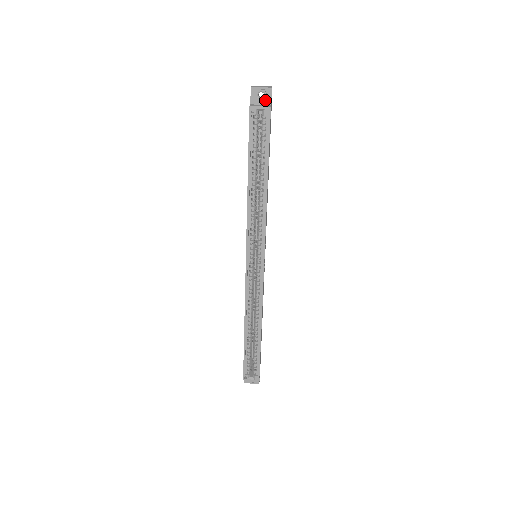
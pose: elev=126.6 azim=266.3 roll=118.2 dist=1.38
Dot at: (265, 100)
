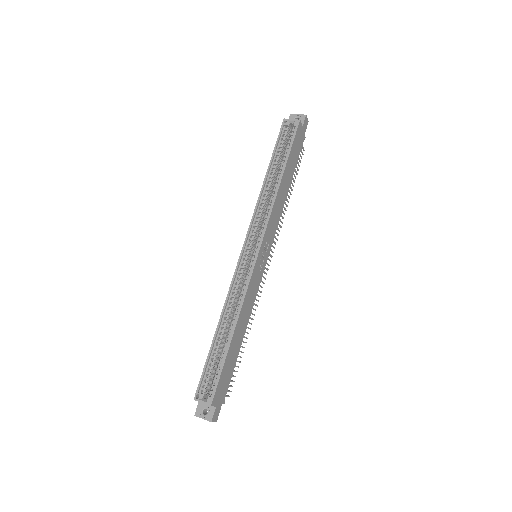
Dot at: occluded
